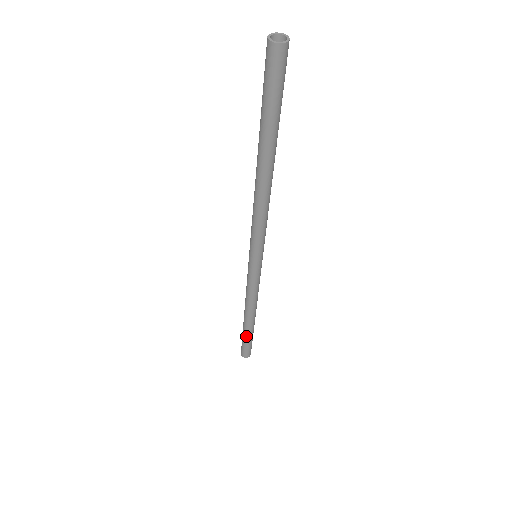
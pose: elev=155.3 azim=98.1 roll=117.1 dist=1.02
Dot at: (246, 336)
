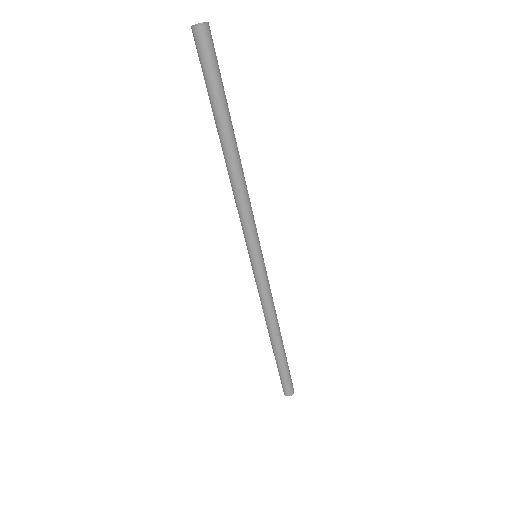
Dot at: (277, 363)
